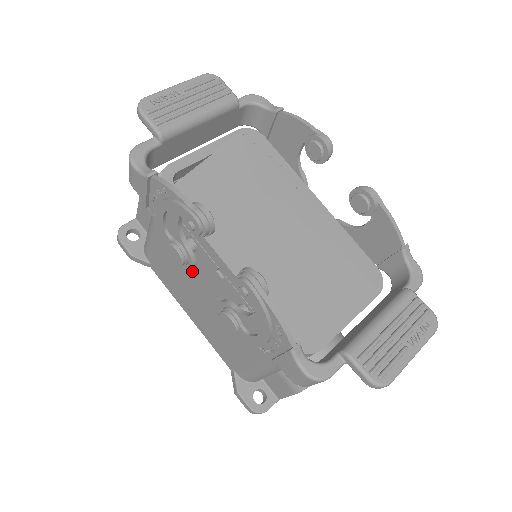
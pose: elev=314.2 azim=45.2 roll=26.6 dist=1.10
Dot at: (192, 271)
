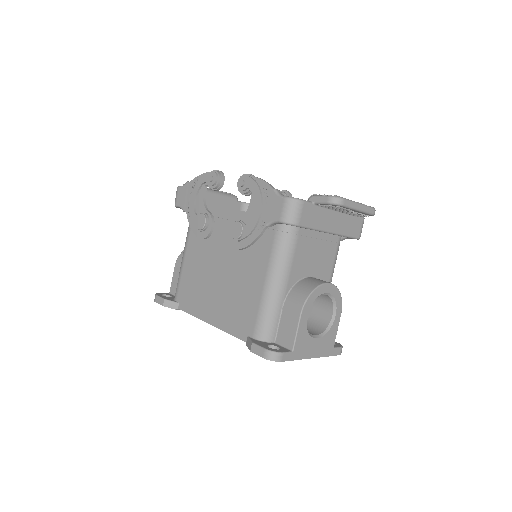
Dot at: (211, 254)
